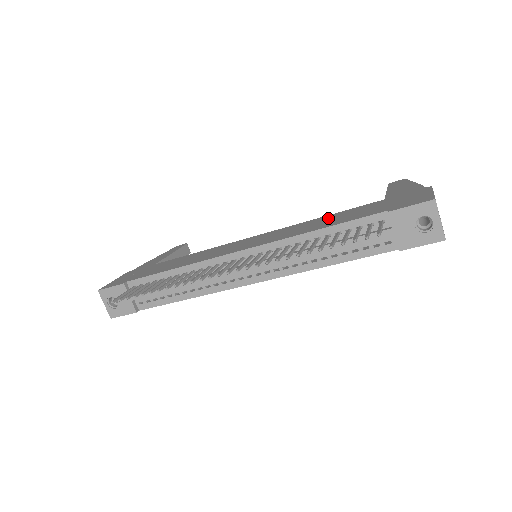
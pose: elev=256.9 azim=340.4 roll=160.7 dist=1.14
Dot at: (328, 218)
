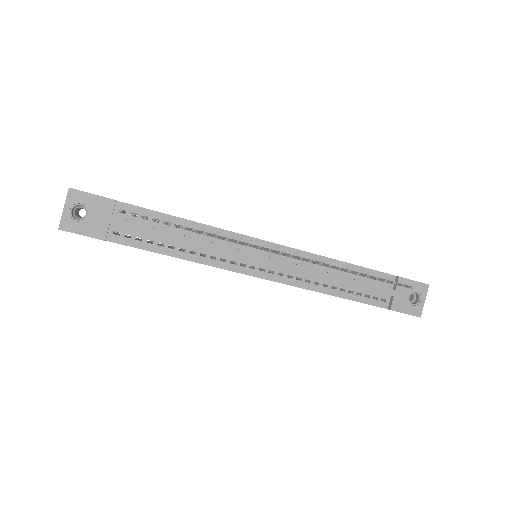
Dot at: occluded
